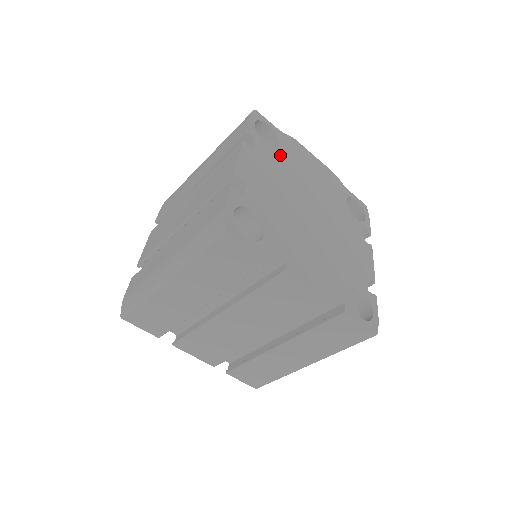
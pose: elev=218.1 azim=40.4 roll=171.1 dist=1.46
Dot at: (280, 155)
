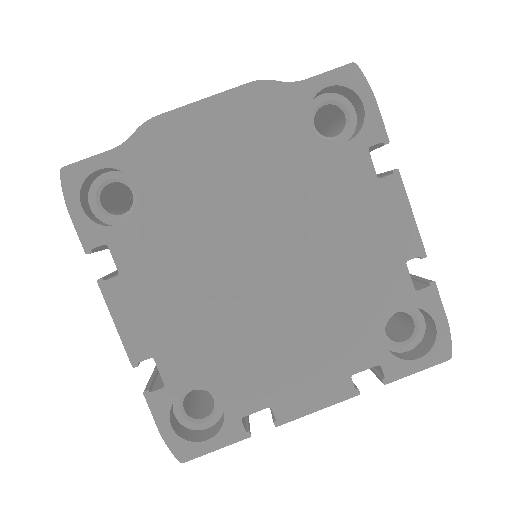
Dot at: (155, 213)
